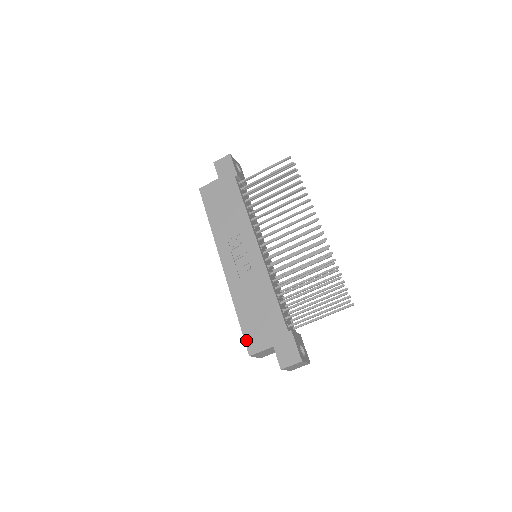
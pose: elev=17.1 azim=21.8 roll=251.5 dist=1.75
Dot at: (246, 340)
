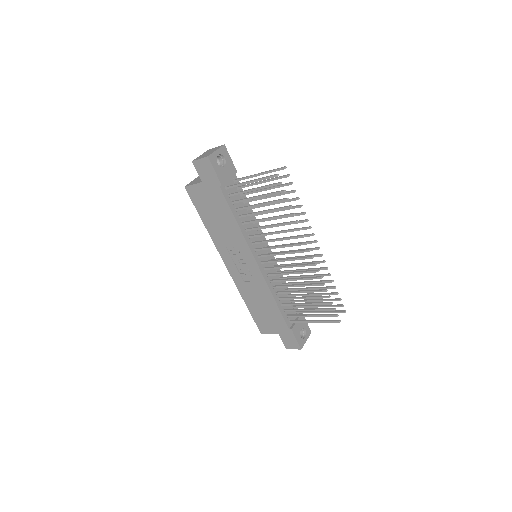
Dot at: (257, 324)
